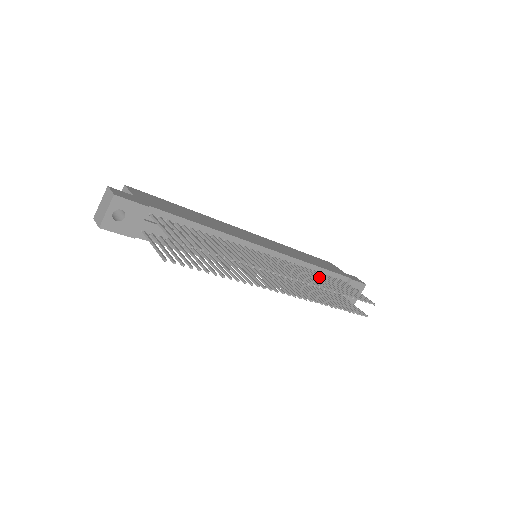
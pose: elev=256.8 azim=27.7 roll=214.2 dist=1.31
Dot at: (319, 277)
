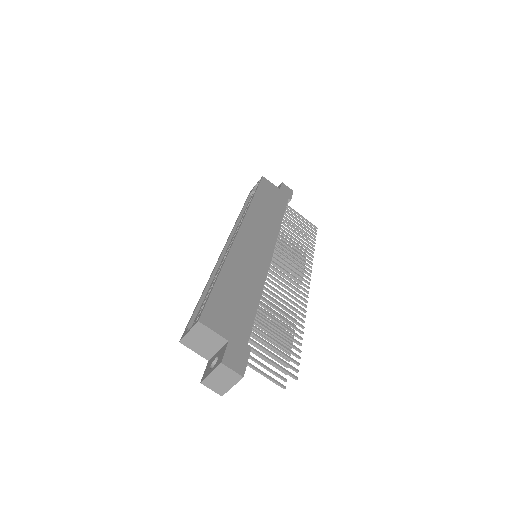
Dot at: (291, 237)
